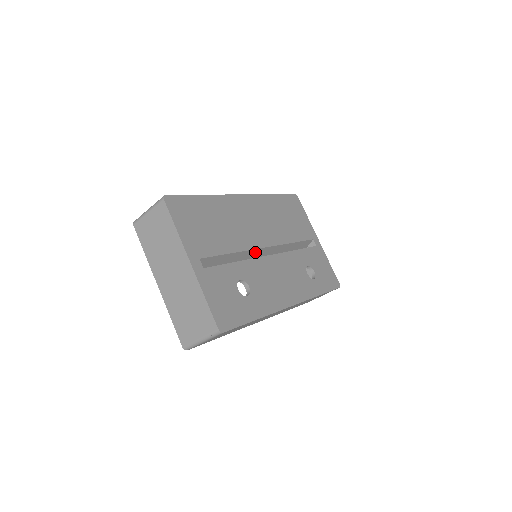
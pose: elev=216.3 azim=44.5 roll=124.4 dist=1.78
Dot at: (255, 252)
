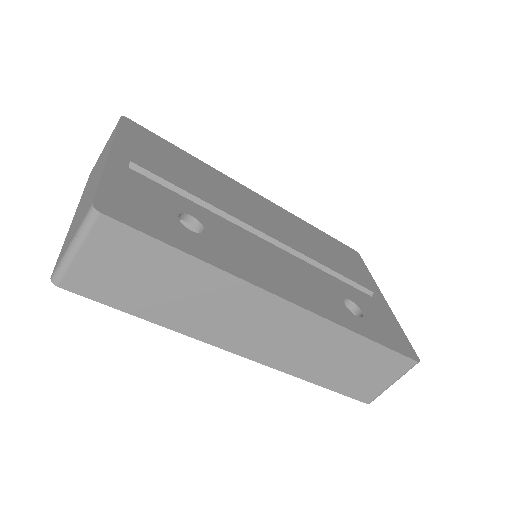
Dot at: occluded
